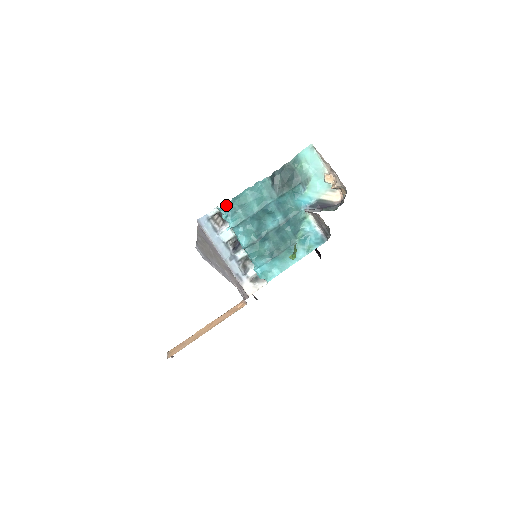
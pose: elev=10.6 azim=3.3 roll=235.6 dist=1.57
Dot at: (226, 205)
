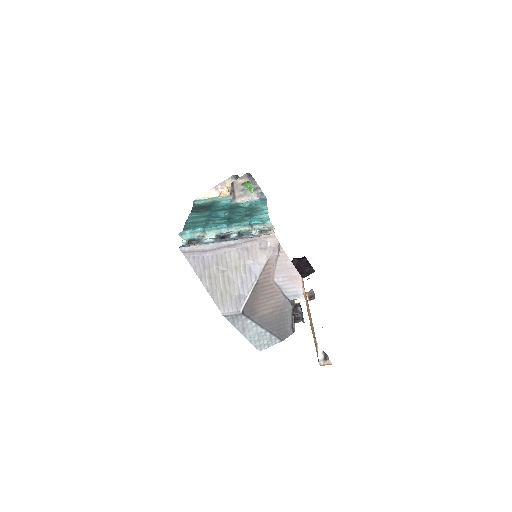
Dot at: (185, 229)
